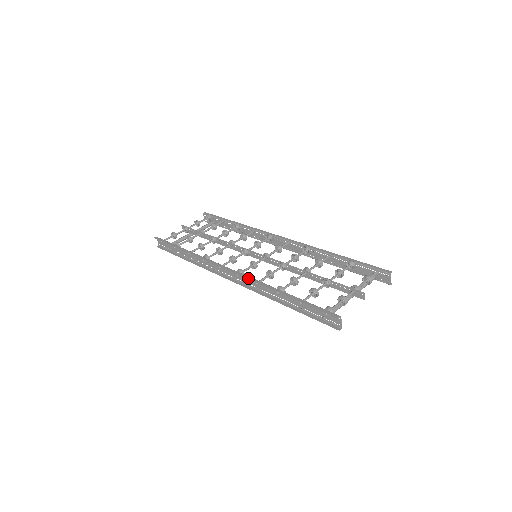
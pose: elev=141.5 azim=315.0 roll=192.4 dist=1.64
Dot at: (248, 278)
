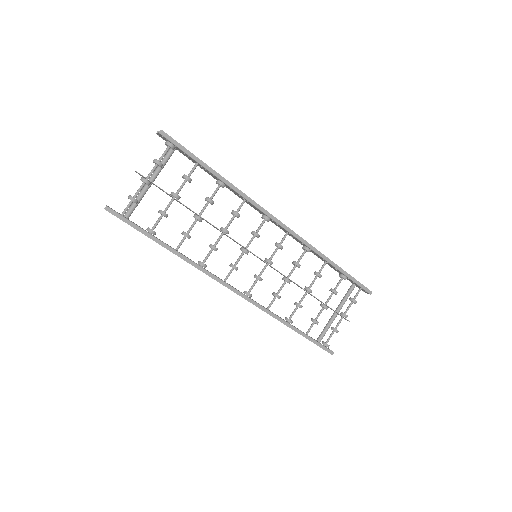
Dot at: (259, 308)
